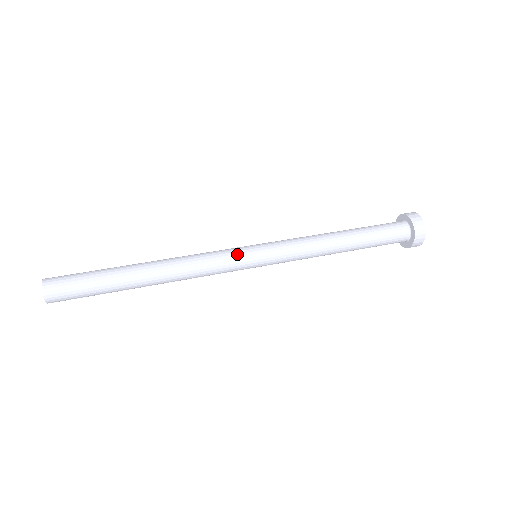
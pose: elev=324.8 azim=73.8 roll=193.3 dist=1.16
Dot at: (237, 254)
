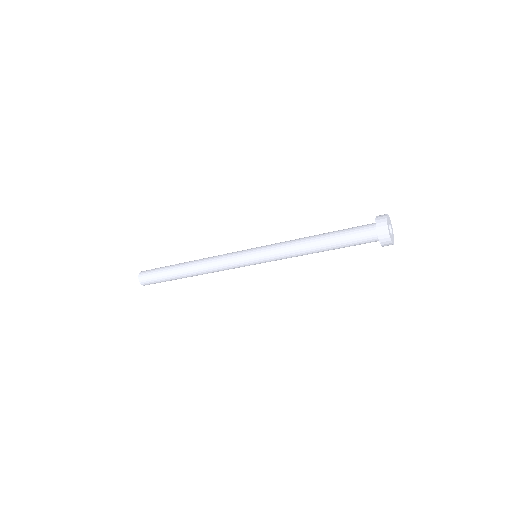
Dot at: (239, 255)
